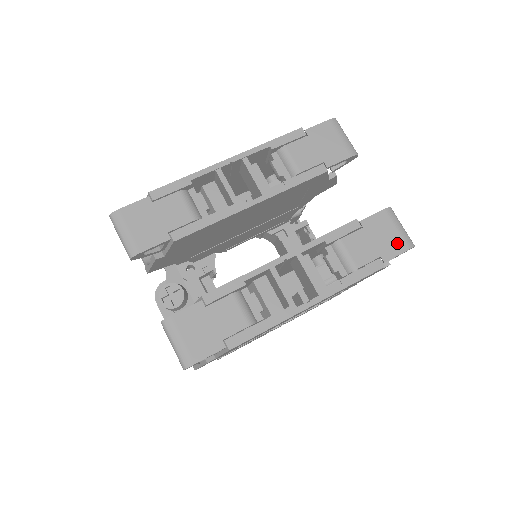
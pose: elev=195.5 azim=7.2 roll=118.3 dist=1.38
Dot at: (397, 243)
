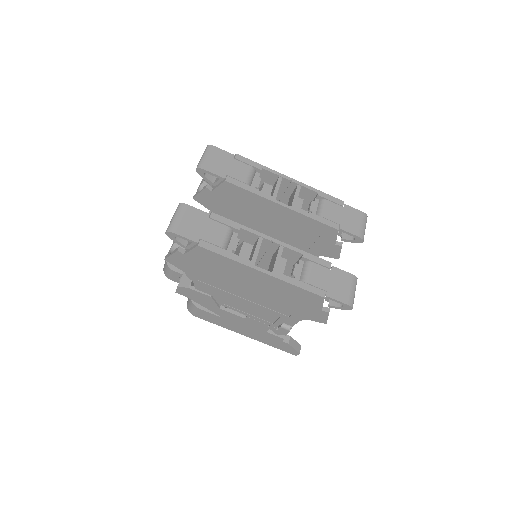
Dot at: (343, 295)
